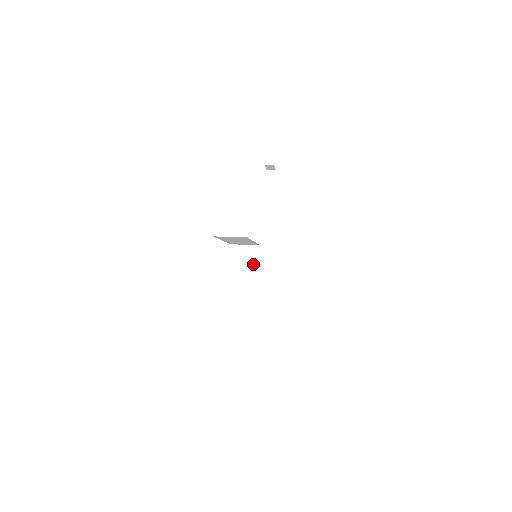
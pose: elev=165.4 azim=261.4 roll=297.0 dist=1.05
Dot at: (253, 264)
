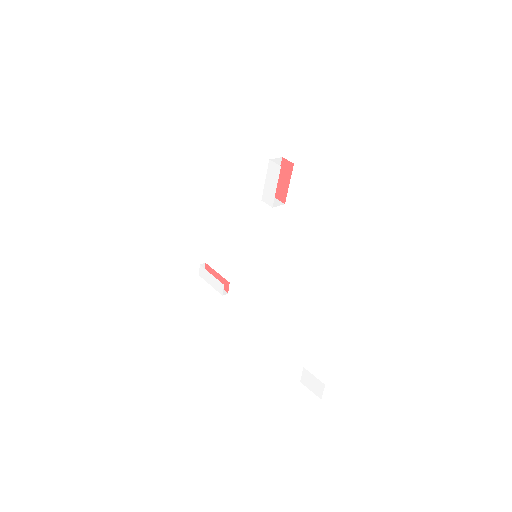
Dot at: (279, 203)
